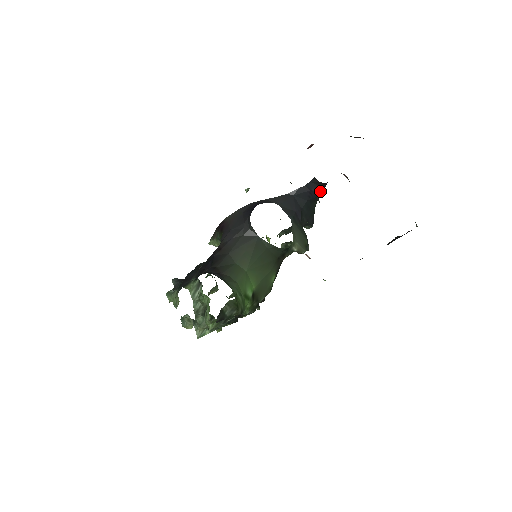
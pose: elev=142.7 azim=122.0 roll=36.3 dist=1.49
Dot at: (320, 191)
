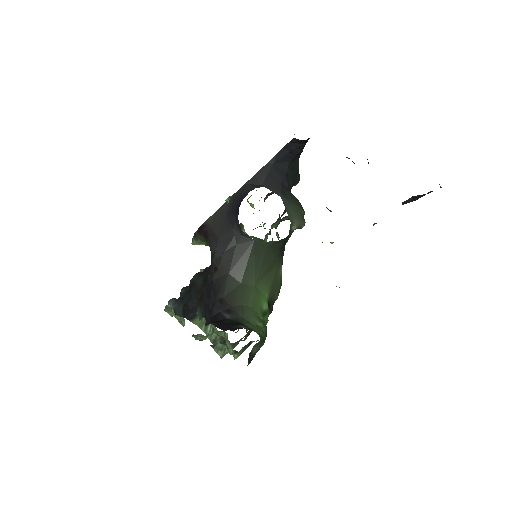
Dot at: (302, 147)
